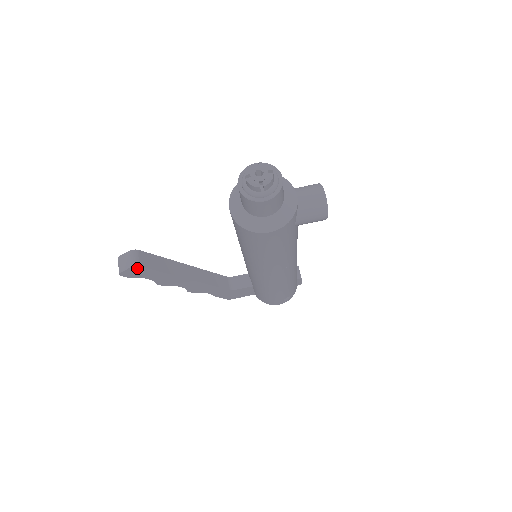
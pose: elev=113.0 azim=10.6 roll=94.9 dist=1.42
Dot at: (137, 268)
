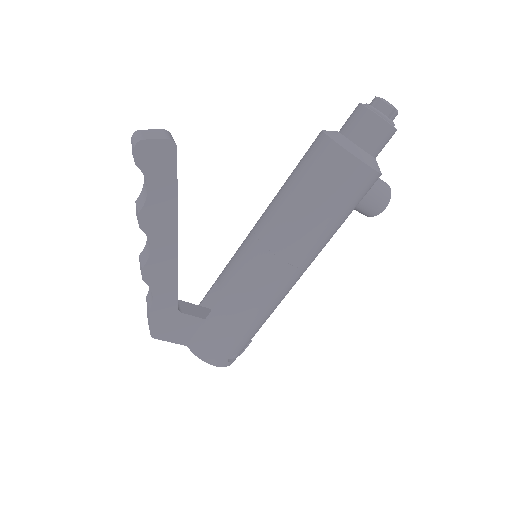
Dot at: (169, 149)
